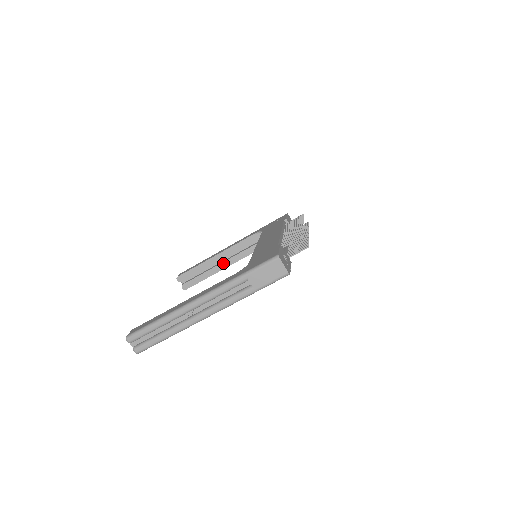
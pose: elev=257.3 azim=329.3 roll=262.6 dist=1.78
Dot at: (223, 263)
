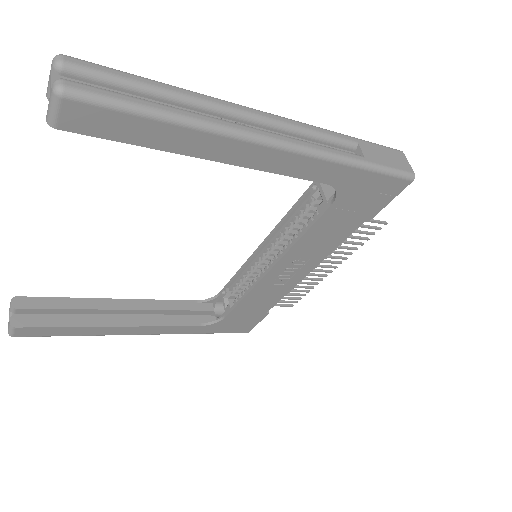
Dot at: (123, 316)
